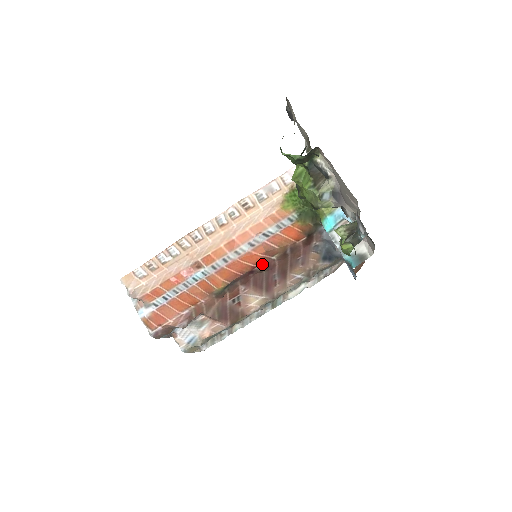
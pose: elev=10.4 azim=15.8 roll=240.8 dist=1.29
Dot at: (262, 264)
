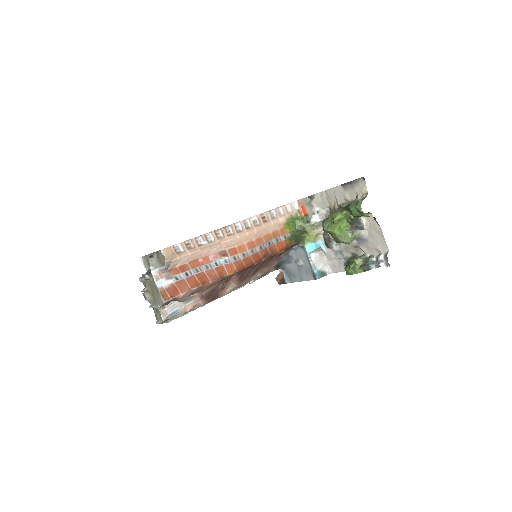
Dot at: (257, 263)
